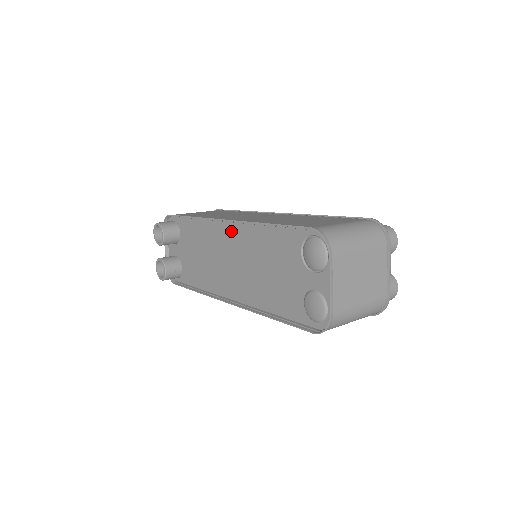
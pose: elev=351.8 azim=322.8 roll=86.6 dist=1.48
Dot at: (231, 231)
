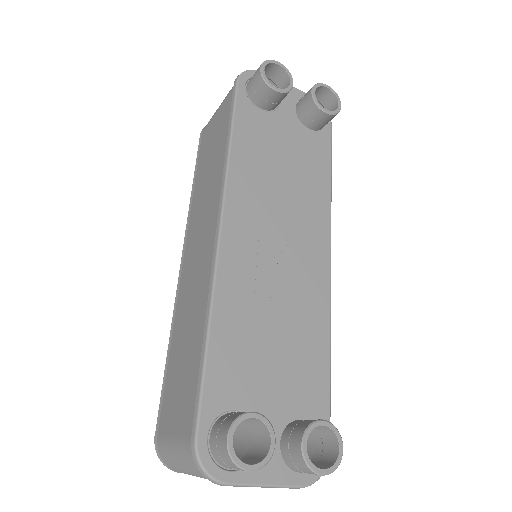
Dot at: occluded
